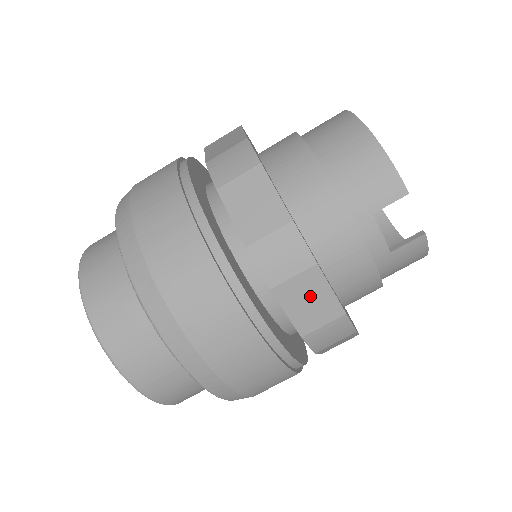
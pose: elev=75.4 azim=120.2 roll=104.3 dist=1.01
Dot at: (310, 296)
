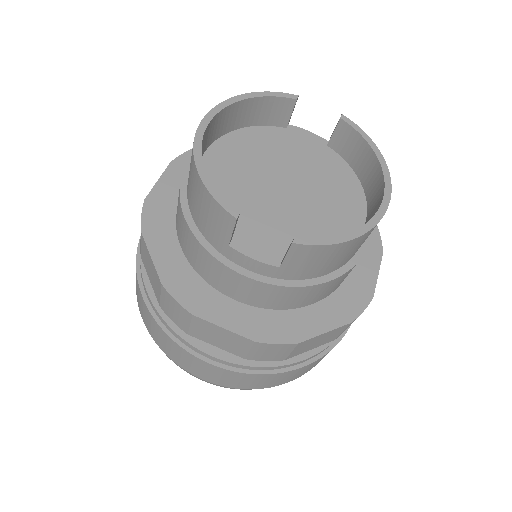
Dot at: (215, 334)
